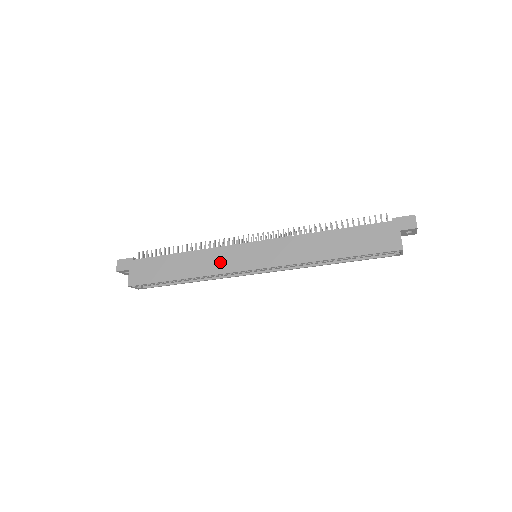
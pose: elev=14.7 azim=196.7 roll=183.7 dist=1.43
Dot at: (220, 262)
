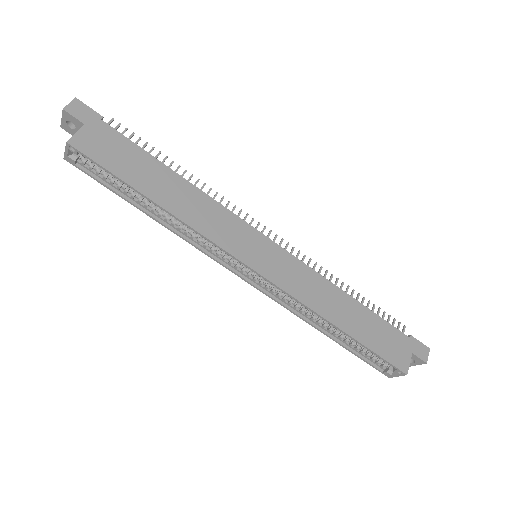
Dot at: (218, 226)
